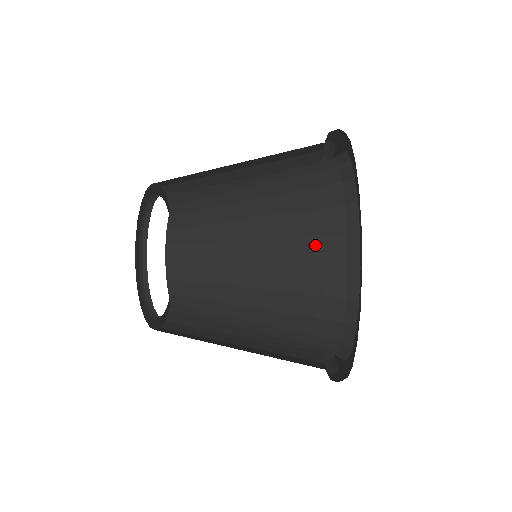
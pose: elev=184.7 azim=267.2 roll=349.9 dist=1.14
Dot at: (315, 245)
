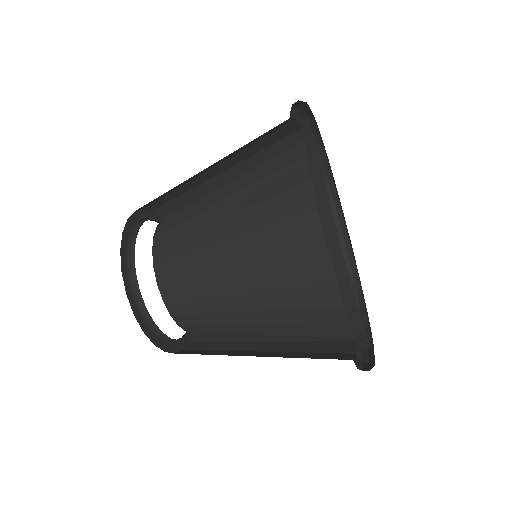
Dot at: (278, 158)
